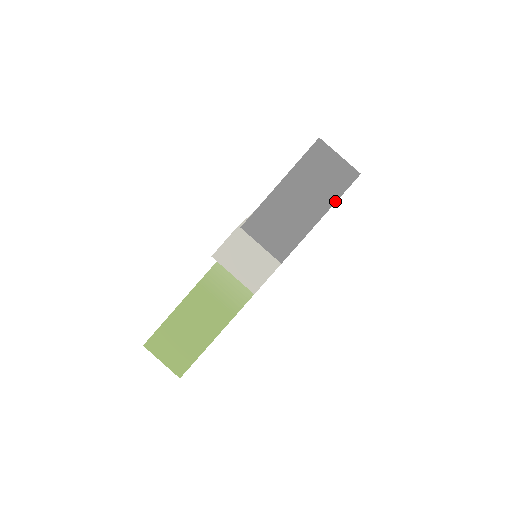
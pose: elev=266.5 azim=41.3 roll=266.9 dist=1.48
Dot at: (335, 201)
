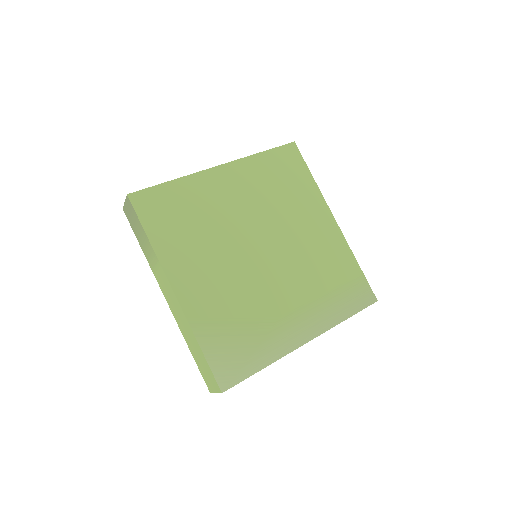
Dot at: (275, 148)
